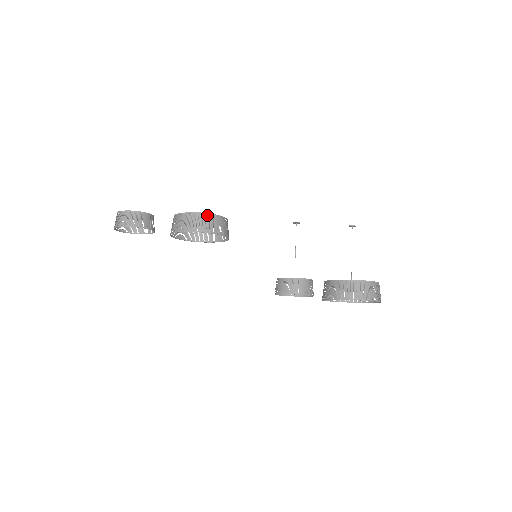
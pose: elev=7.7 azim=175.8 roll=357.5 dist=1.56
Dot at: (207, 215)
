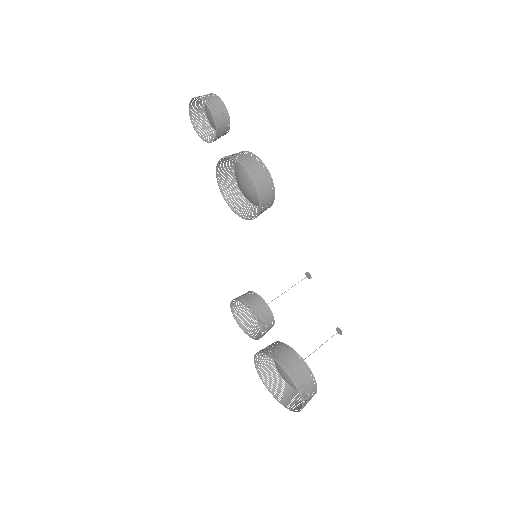
Dot at: (270, 179)
